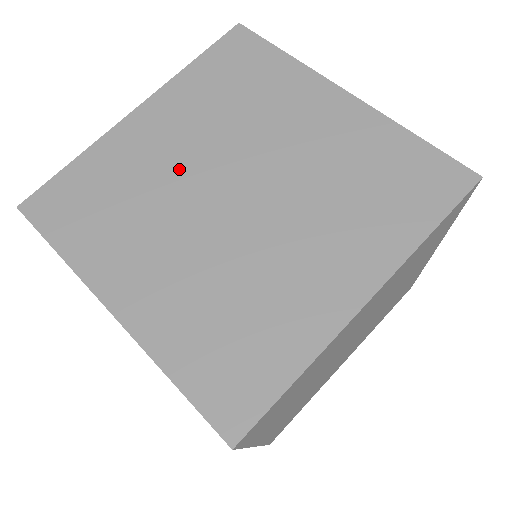
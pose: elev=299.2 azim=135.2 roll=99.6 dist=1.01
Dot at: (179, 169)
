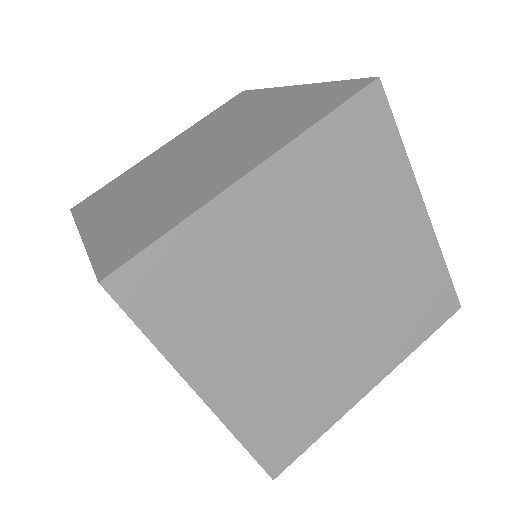
Dot at: (167, 160)
